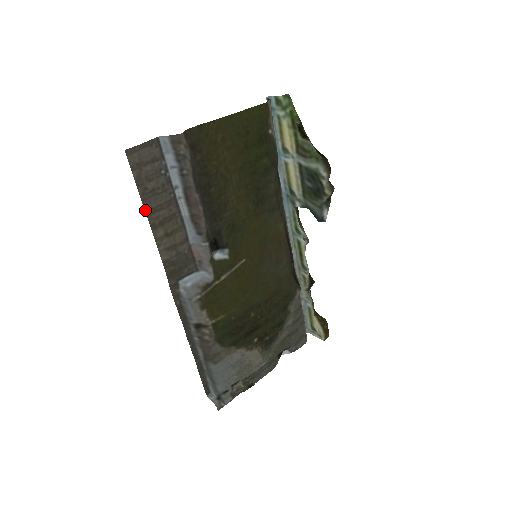
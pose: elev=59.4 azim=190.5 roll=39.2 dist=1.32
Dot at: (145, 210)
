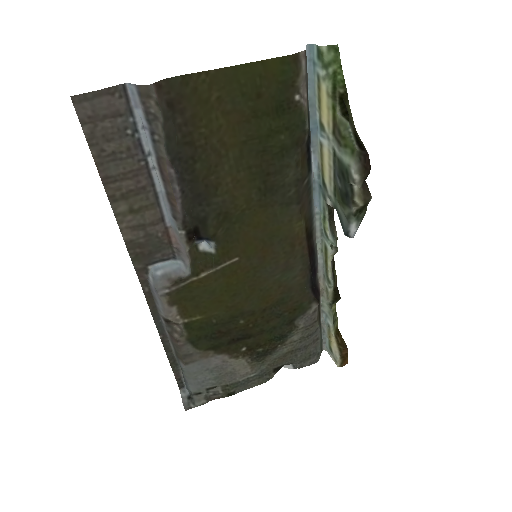
Dot at: (101, 177)
